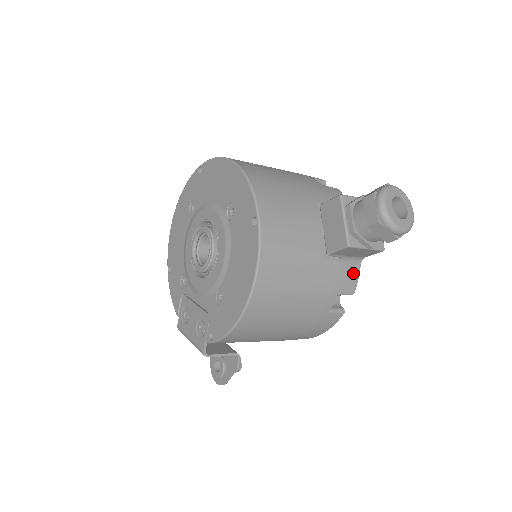
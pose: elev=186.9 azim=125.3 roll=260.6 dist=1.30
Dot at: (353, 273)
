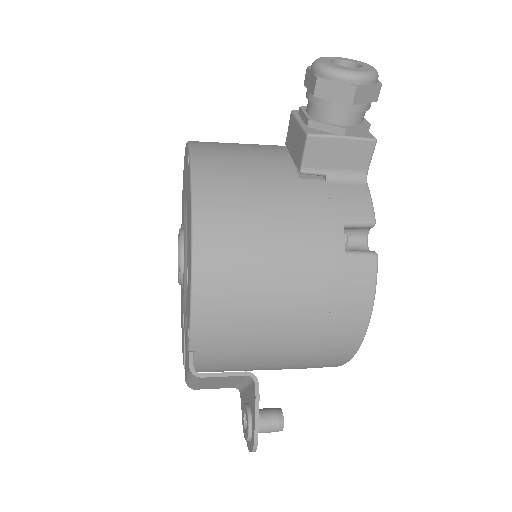
Dot at: (358, 194)
